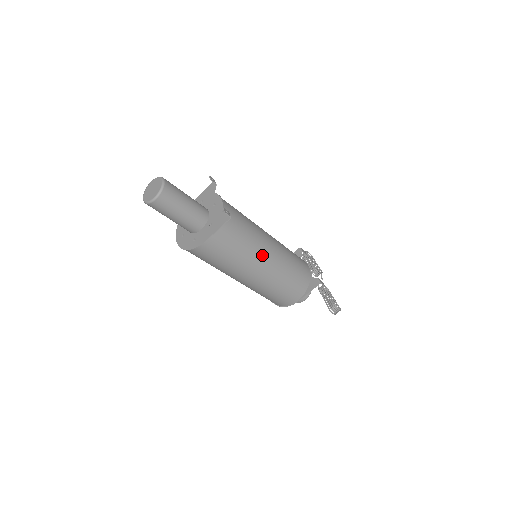
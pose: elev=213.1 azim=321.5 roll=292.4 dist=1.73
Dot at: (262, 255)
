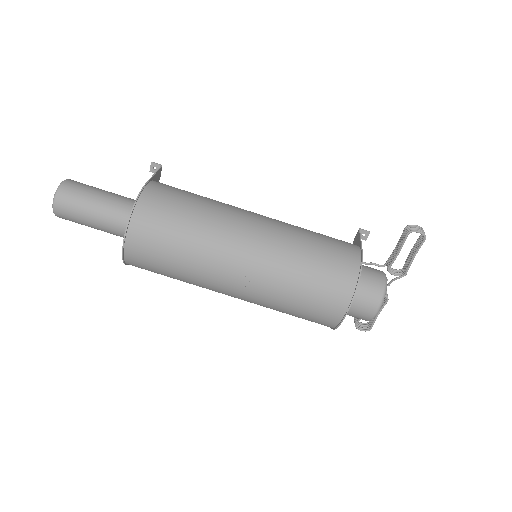
Dot at: occluded
